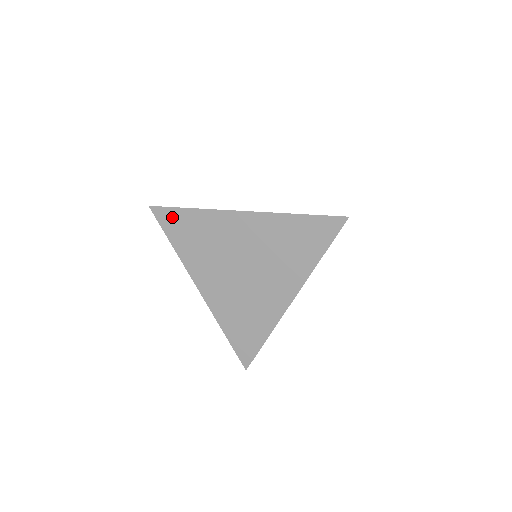
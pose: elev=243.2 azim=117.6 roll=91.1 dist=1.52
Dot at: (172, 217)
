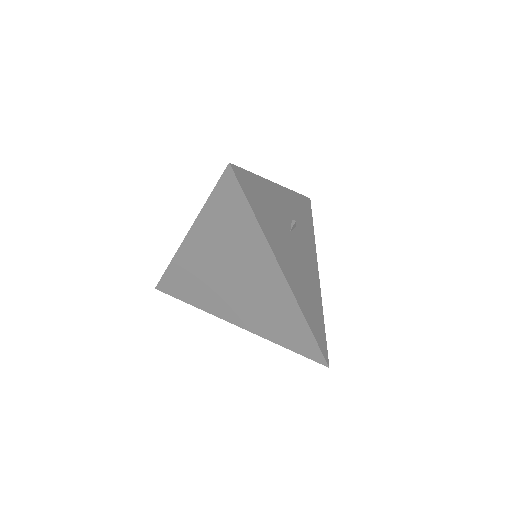
Dot at: (235, 196)
